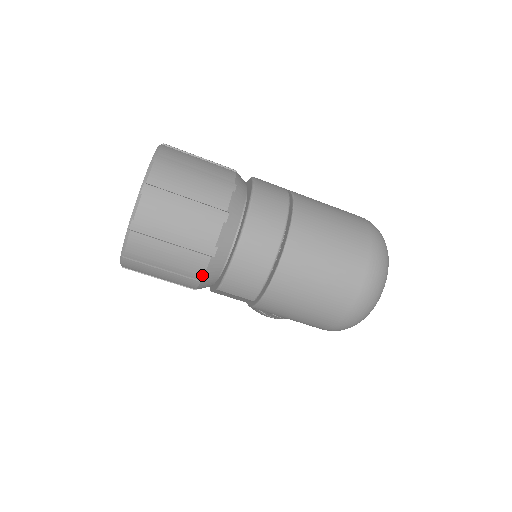
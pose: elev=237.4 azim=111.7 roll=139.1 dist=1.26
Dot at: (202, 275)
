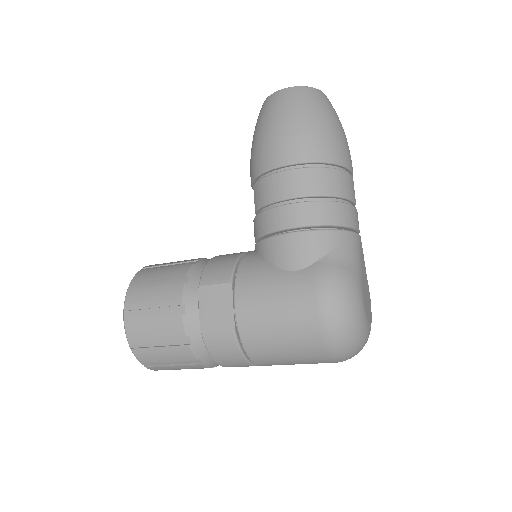
Dot at: occluded
